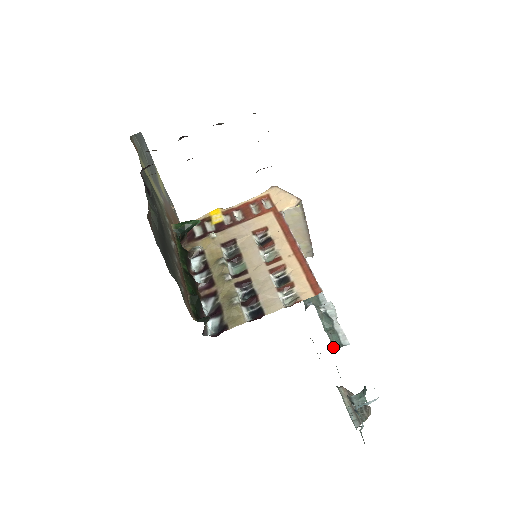
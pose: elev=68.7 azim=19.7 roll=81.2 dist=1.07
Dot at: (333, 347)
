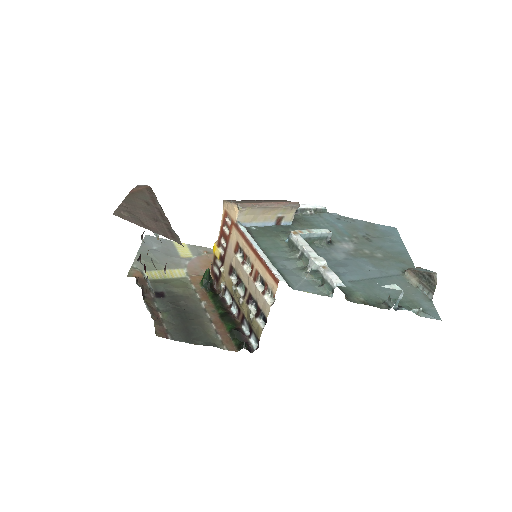
Dot at: (331, 293)
